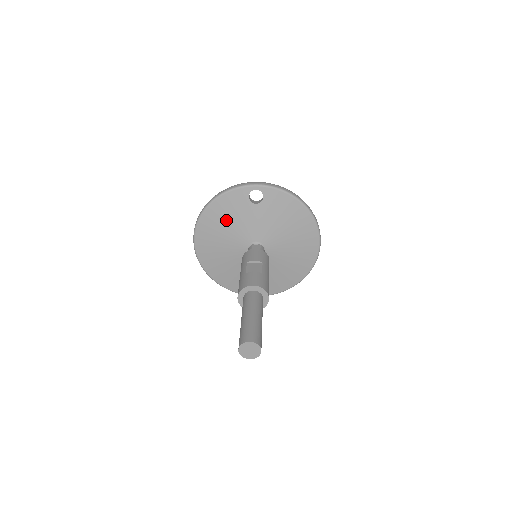
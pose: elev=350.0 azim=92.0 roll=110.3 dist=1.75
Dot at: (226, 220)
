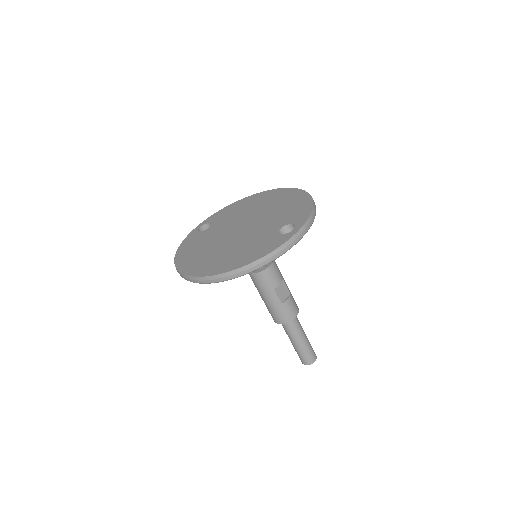
Dot at: occluded
